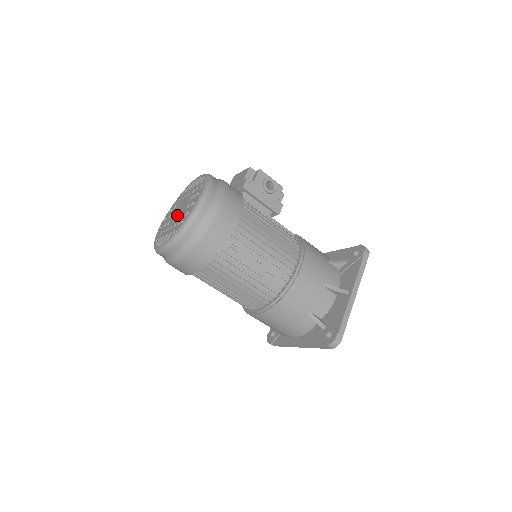
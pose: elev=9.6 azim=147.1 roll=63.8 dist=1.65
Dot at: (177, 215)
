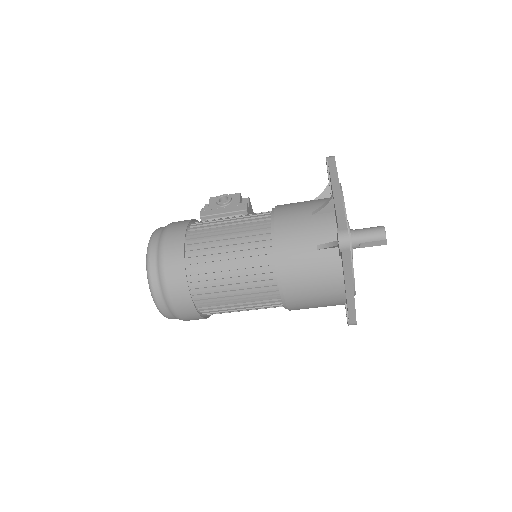
Dot at: occluded
